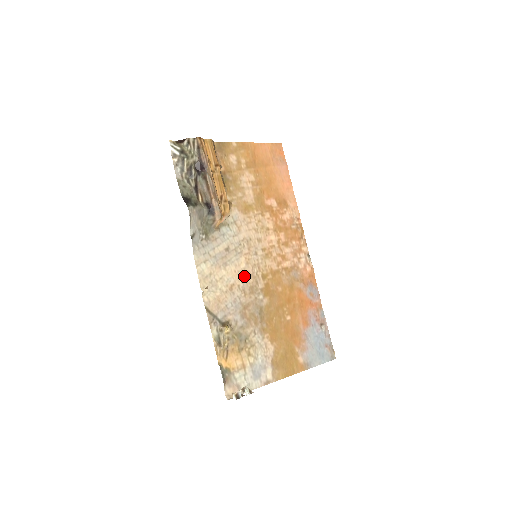
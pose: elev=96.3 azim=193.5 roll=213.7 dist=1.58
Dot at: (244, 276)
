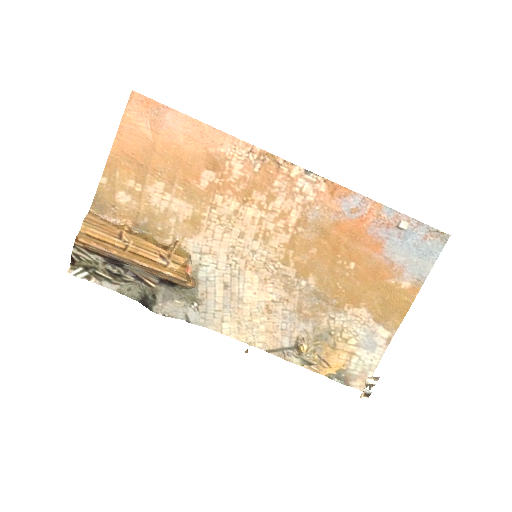
Dot at: (267, 286)
